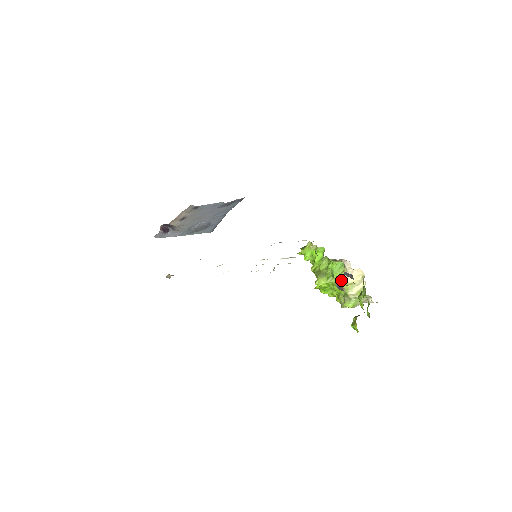
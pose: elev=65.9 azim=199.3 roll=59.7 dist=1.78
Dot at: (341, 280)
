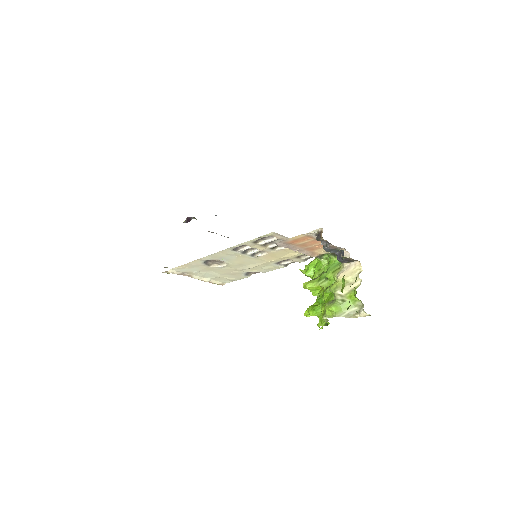
Dot at: occluded
